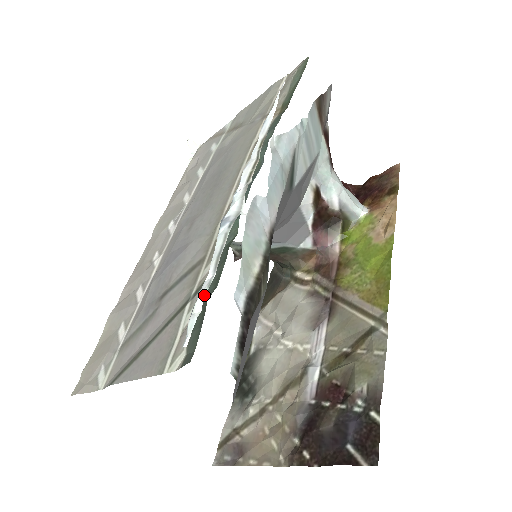
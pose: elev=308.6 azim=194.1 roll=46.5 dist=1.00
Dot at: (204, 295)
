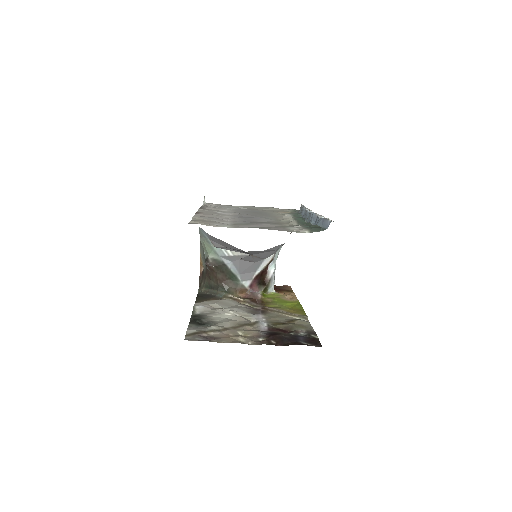
Dot at: occluded
